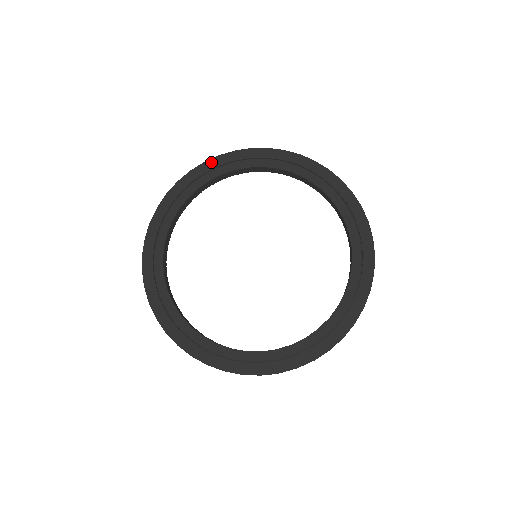
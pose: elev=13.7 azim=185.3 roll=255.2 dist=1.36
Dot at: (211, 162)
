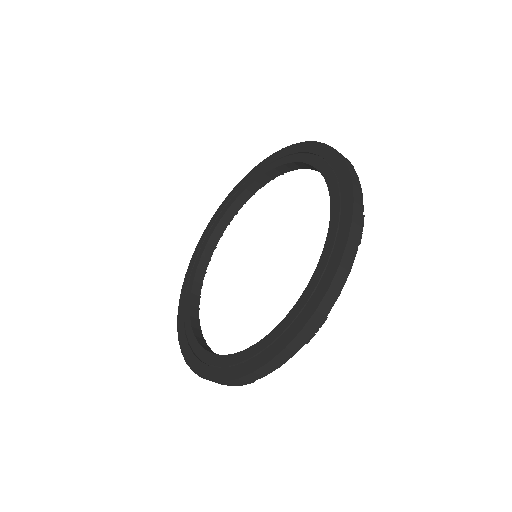
Dot at: (285, 150)
